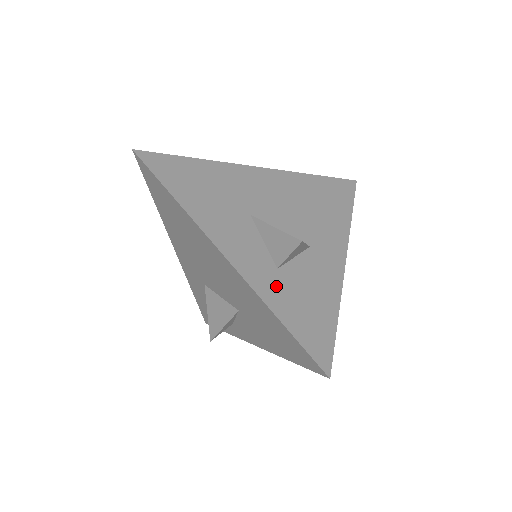
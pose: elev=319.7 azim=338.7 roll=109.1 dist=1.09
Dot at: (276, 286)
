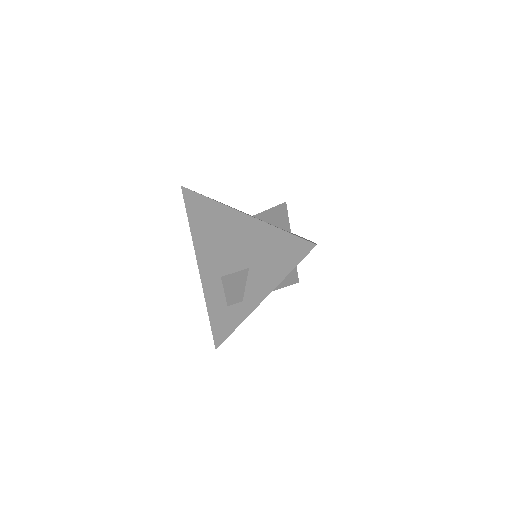
Dot at: occluded
